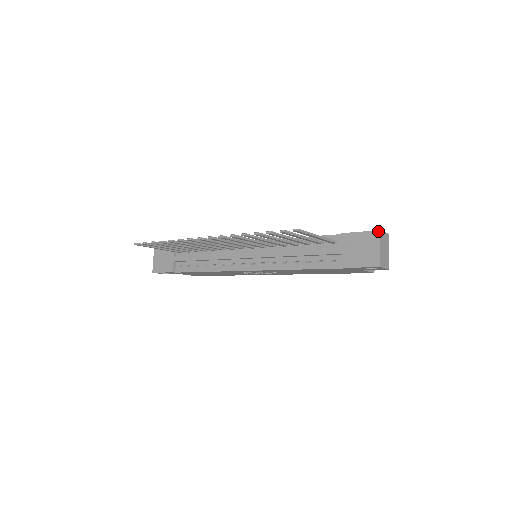
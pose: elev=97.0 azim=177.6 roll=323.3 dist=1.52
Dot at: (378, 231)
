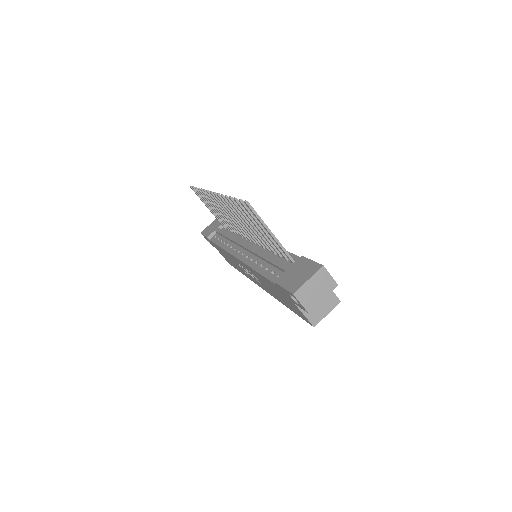
Dot at: (321, 265)
